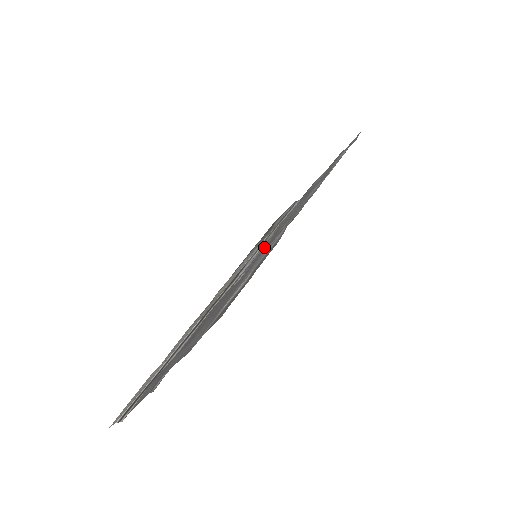
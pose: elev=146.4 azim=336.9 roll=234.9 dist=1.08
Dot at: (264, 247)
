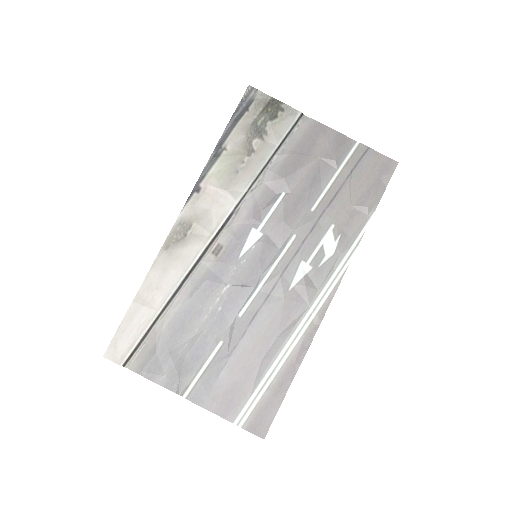
Dot at: (265, 248)
